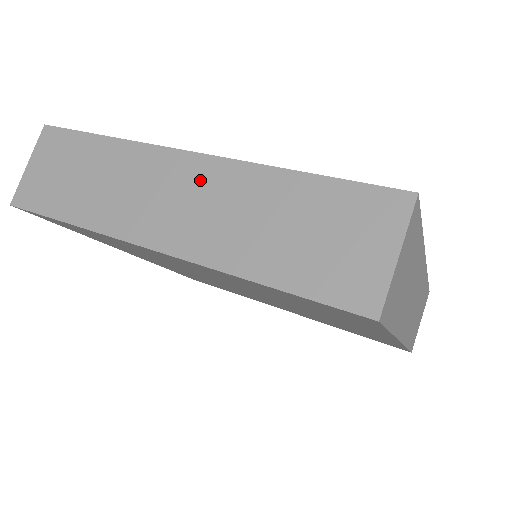
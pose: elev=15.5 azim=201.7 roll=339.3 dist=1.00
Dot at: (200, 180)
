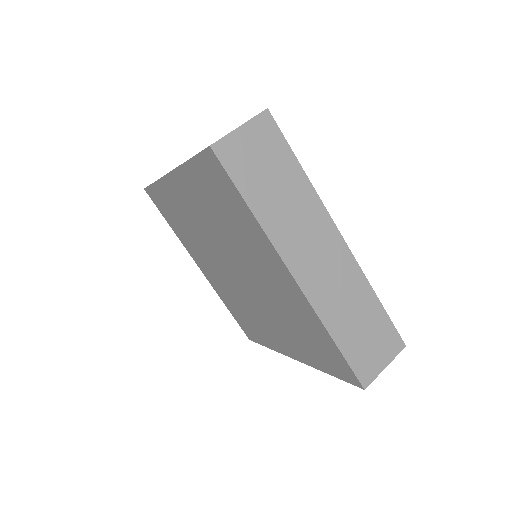
Dot at: (338, 259)
